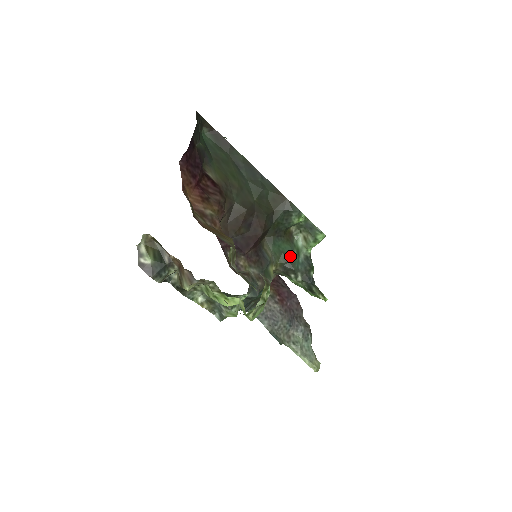
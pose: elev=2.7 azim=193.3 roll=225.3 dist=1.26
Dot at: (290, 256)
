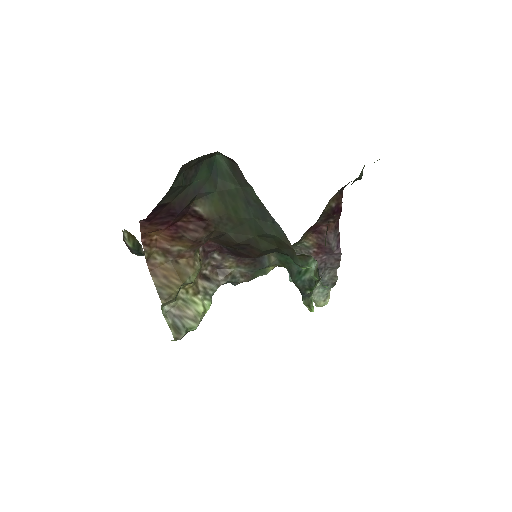
Dot at: (296, 269)
